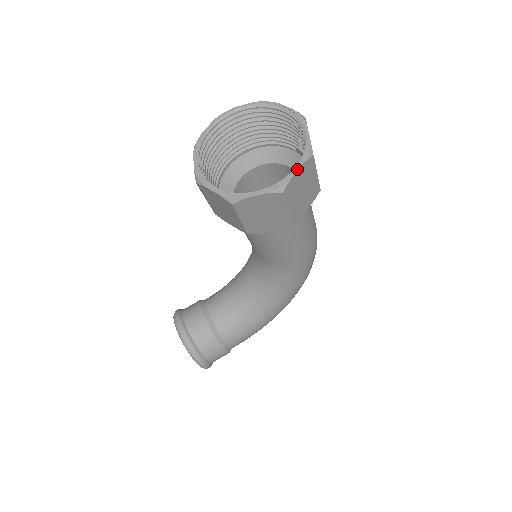
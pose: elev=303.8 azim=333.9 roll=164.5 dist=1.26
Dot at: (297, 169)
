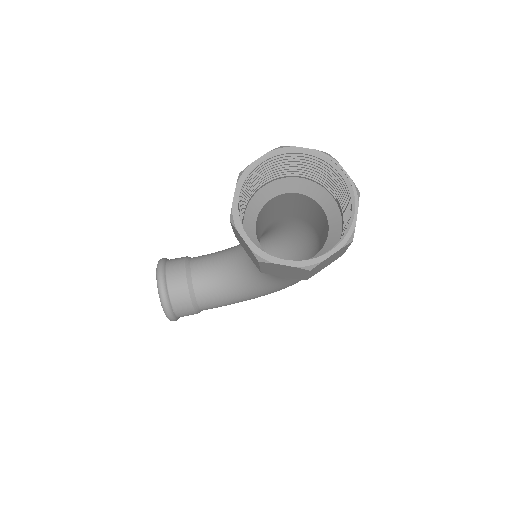
Dot at: (332, 253)
